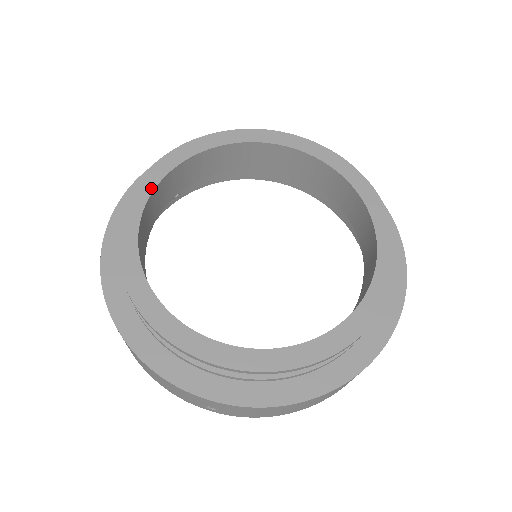
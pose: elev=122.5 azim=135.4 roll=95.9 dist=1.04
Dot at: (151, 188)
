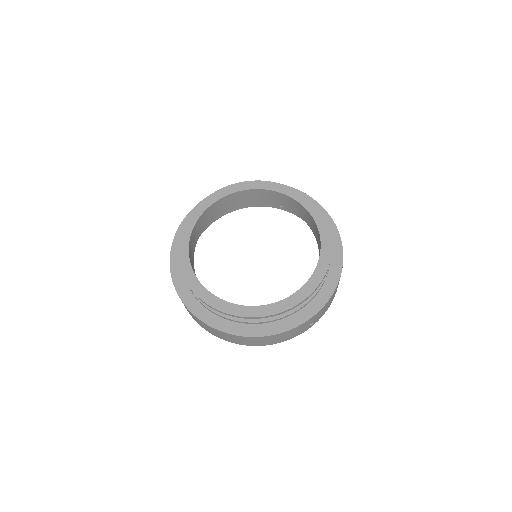
Dot at: (193, 275)
